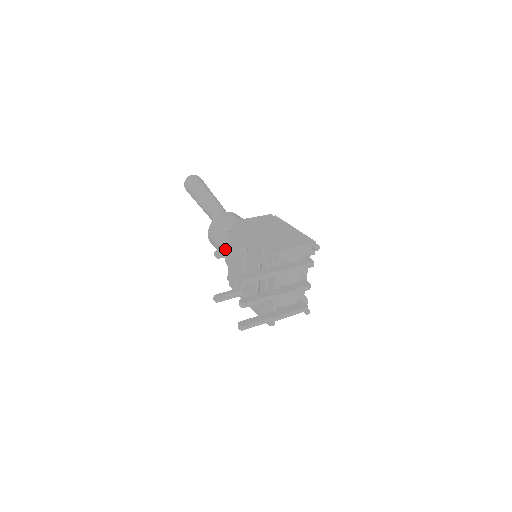
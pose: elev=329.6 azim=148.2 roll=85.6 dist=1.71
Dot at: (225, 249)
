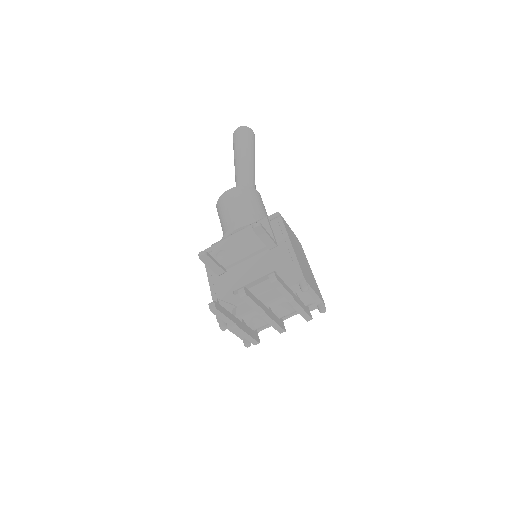
Dot at: occluded
